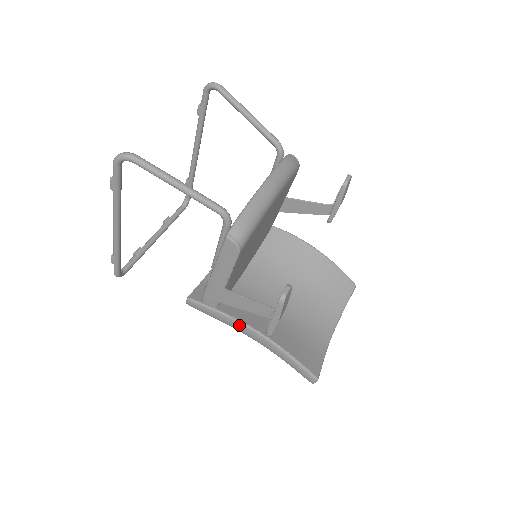
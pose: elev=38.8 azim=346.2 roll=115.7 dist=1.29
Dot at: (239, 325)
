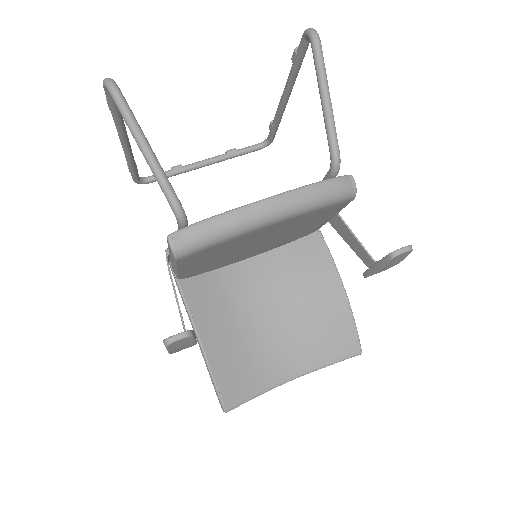
Dot at: (186, 310)
